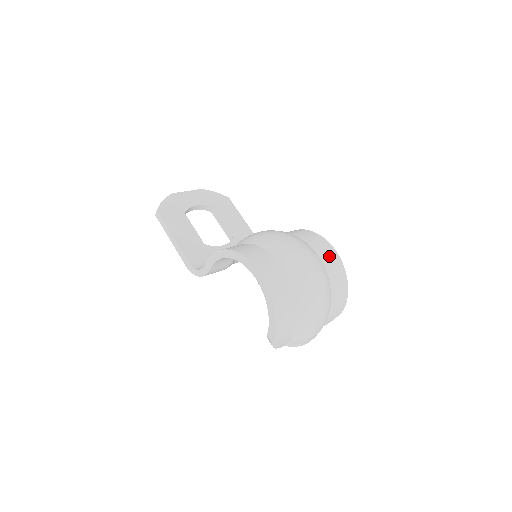
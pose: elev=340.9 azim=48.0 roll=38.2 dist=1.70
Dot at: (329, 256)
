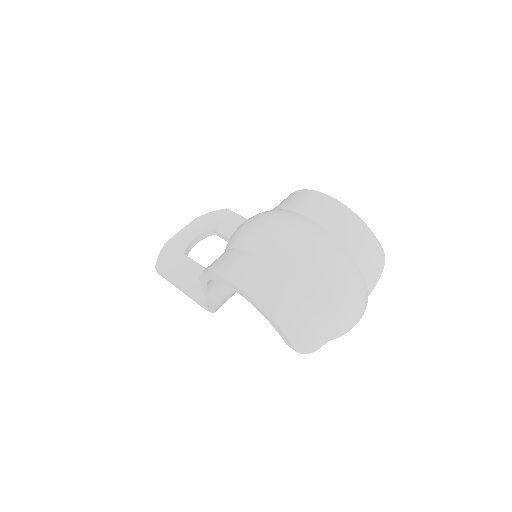
Dot at: (320, 207)
